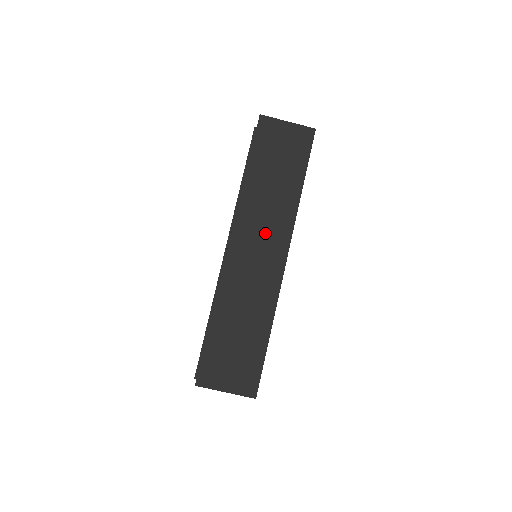
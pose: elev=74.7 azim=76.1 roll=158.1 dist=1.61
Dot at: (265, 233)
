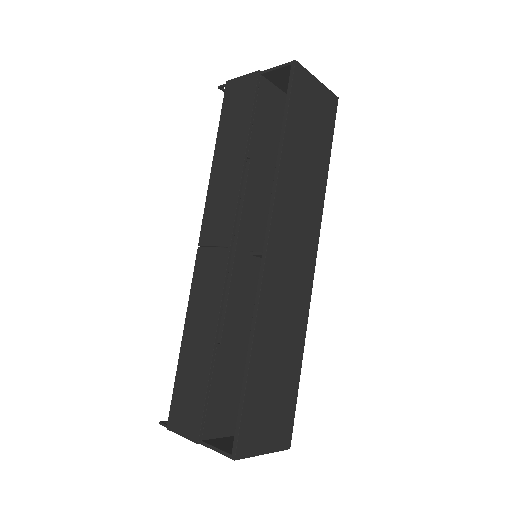
Dot at: (299, 231)
